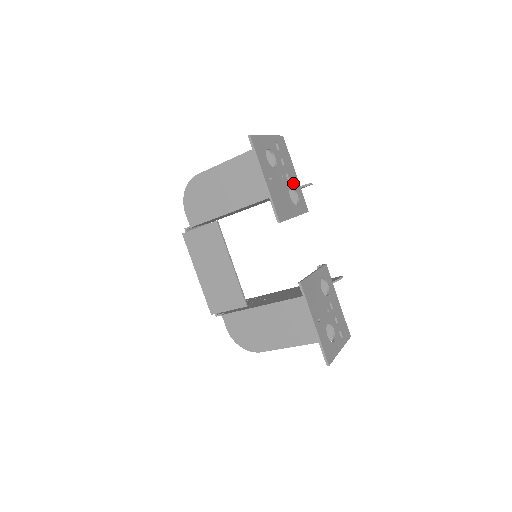
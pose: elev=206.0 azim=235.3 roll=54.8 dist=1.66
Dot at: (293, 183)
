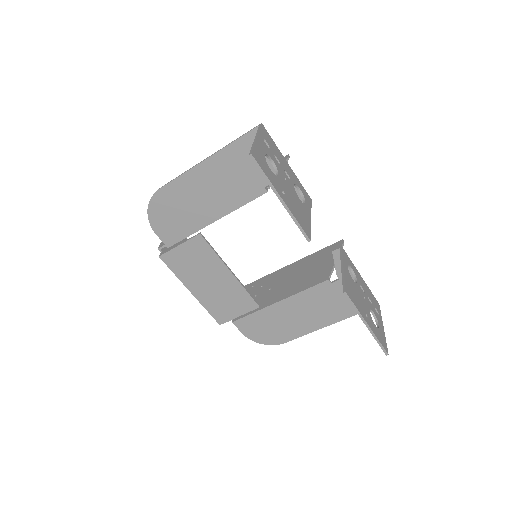
Dot at: (292, 178)
